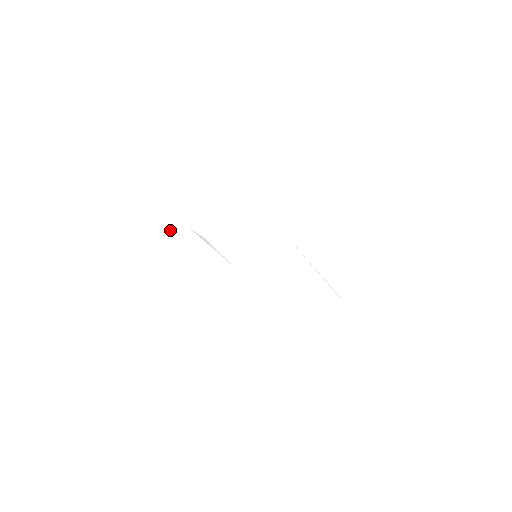
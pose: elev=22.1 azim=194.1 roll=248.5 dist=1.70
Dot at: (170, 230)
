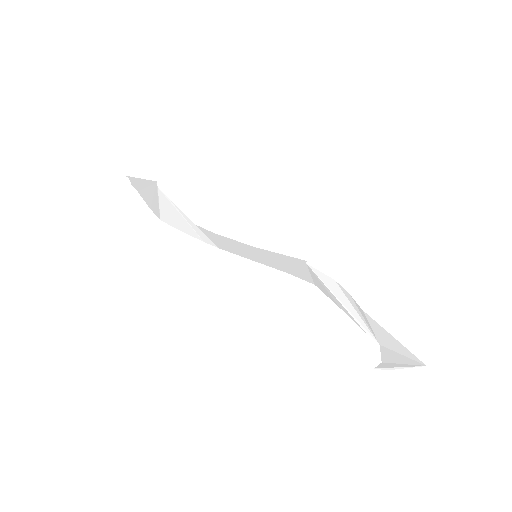
Dot at: (144, 191)
